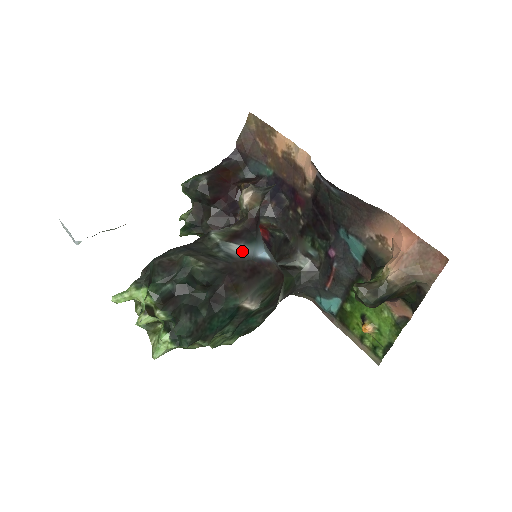
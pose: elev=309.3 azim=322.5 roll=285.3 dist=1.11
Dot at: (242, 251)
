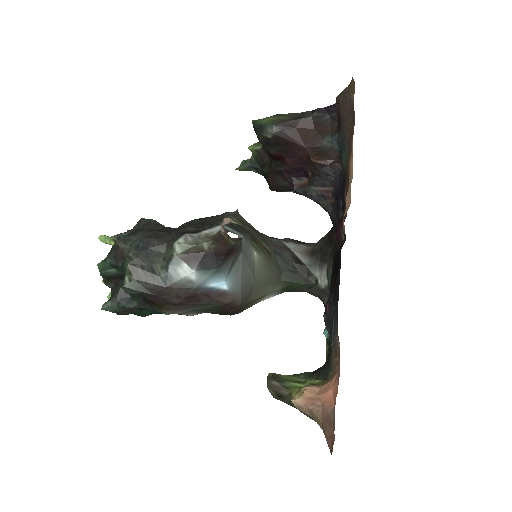
Dot at: (189, 277)
